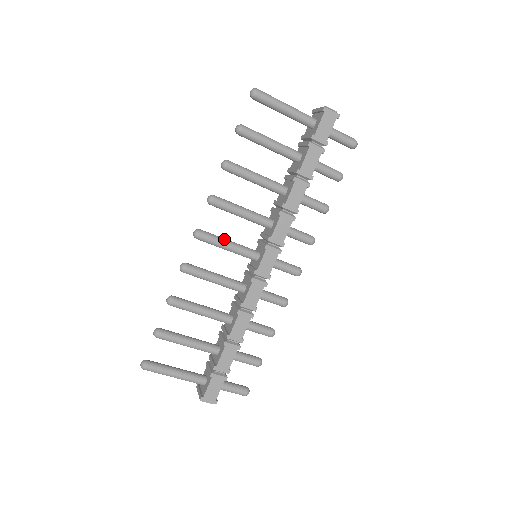
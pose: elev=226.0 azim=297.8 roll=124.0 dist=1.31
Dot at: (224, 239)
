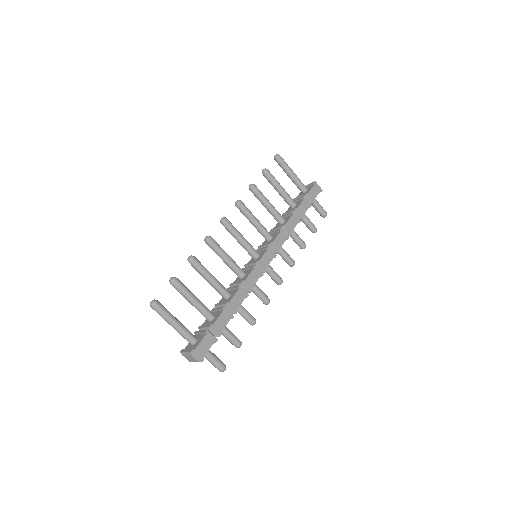
Dot at: occluded
